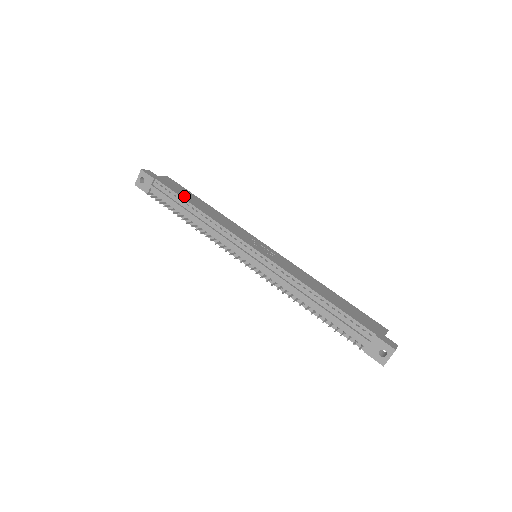
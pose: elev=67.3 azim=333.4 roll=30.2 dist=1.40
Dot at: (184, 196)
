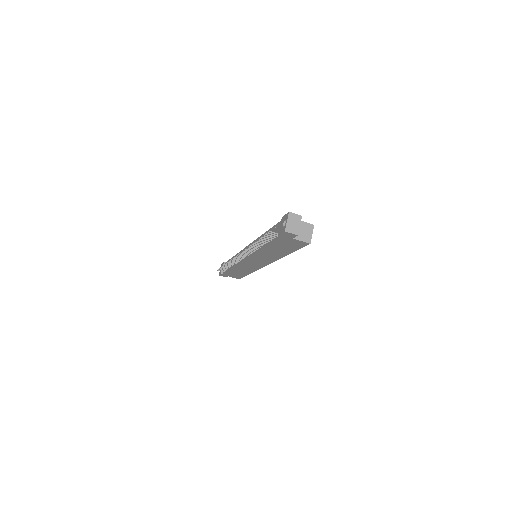
Dot at: occluded
